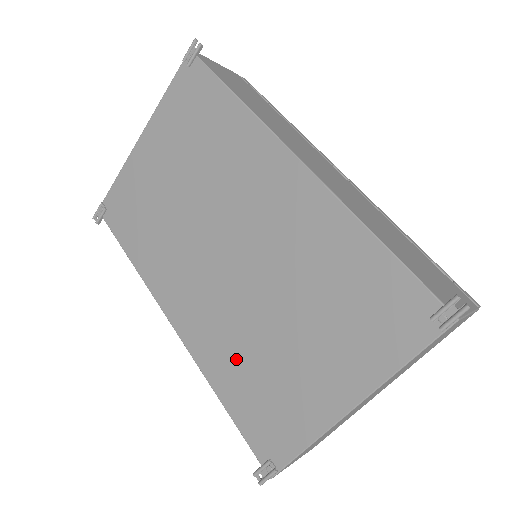
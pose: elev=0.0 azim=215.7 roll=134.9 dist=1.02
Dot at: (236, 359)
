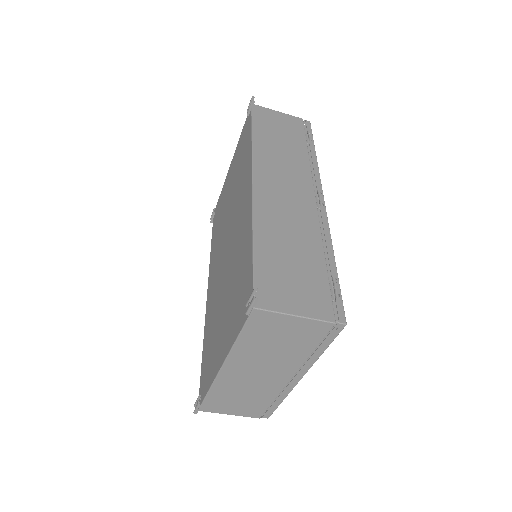
Dot at: (211, 322)
